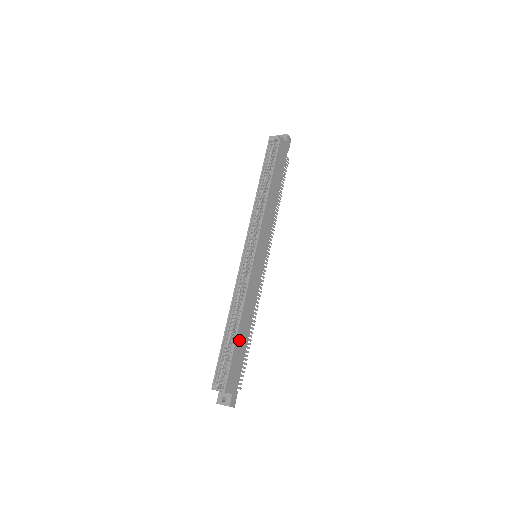
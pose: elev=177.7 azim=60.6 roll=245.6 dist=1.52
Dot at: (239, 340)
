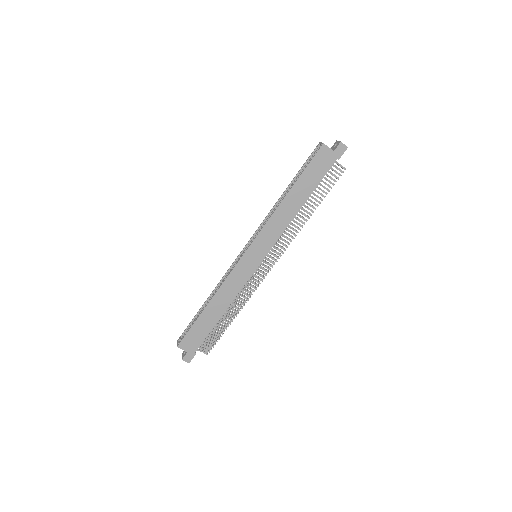
Dot at: (205, 317)
